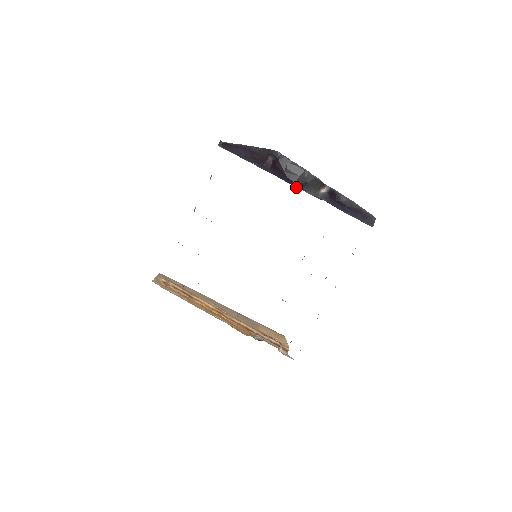
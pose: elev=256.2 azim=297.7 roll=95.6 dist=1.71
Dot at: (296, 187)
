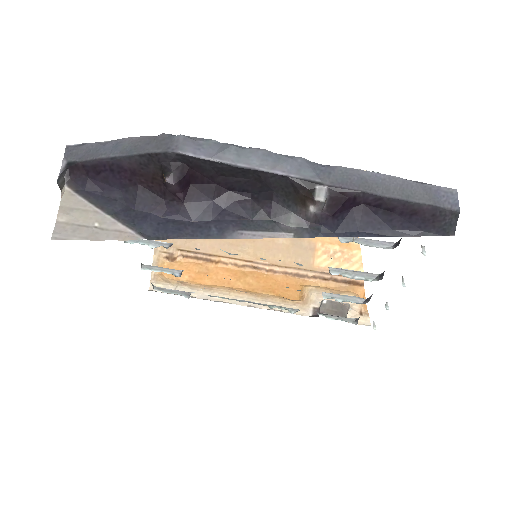
Dot at: (253, 221)
